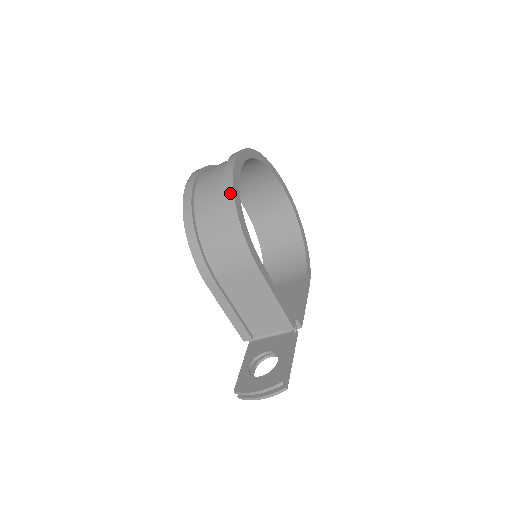
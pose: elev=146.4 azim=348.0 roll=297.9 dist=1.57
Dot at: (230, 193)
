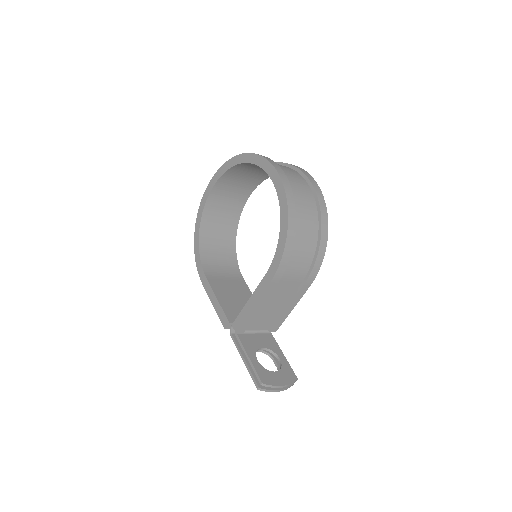
Dot at: (326, 218)
